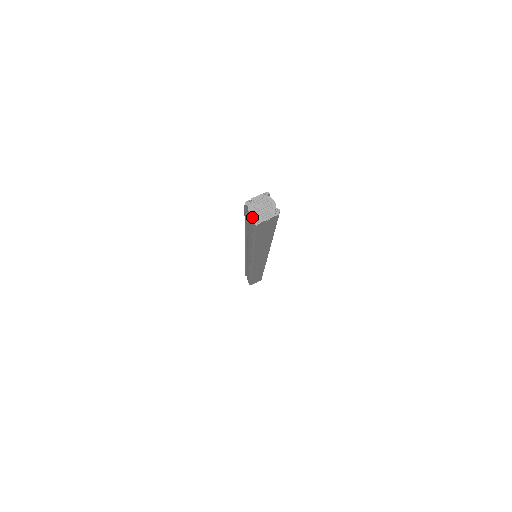
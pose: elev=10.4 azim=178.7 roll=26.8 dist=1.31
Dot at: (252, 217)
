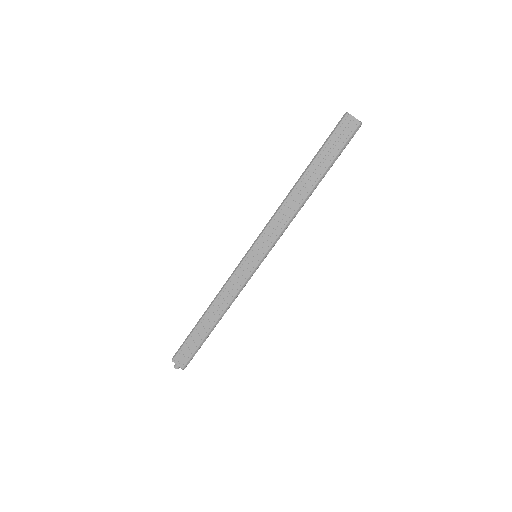
Dot at: (347, 113)
